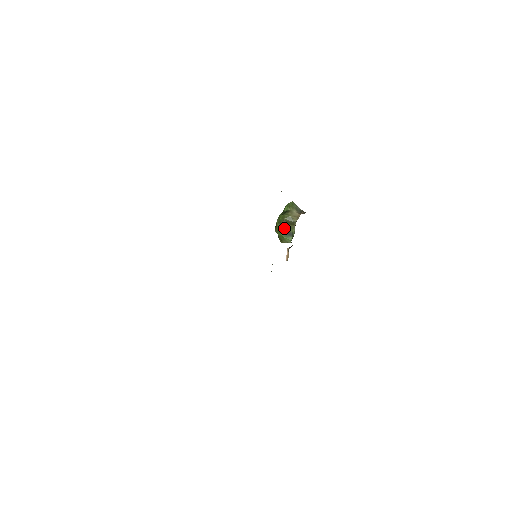
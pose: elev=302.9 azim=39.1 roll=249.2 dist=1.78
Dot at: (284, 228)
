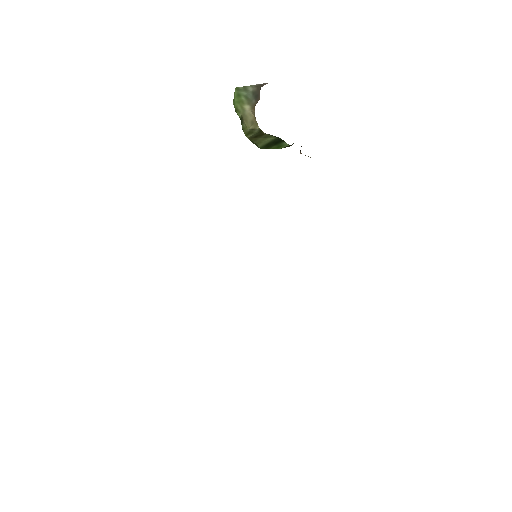
Dot at: (263, 144)
